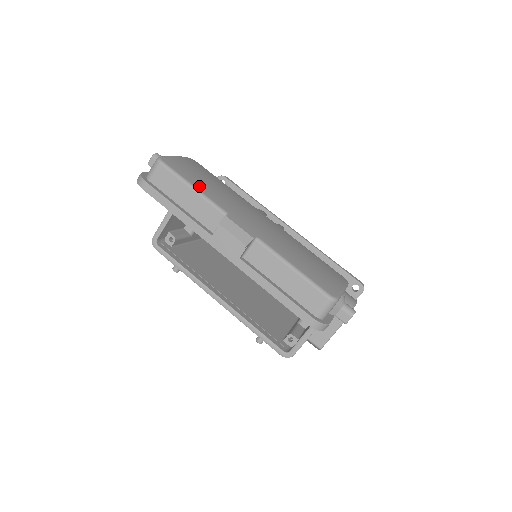
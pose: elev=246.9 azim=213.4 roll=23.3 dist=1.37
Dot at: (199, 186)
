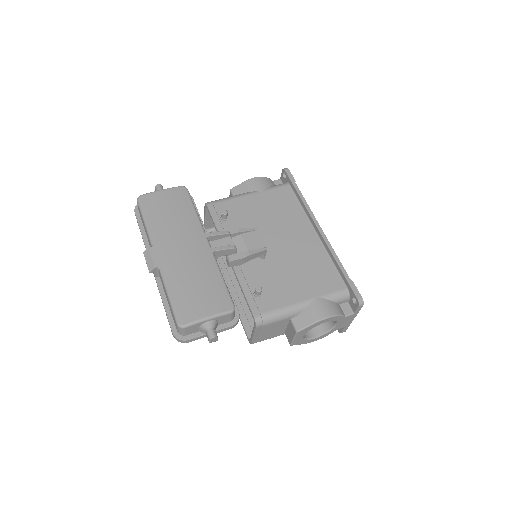
Dot at: (150, 220)
